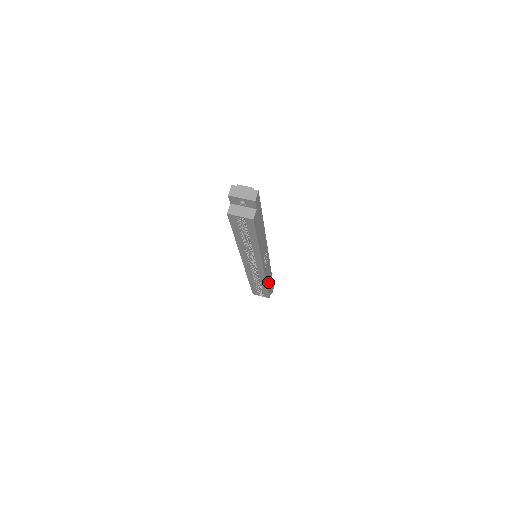
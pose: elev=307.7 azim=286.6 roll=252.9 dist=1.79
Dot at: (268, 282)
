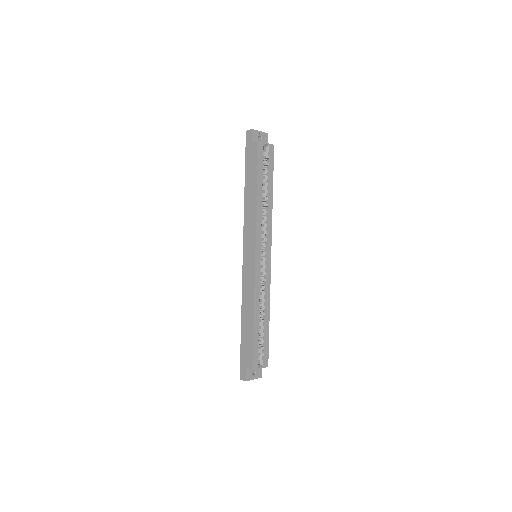
Dot at: occluded
